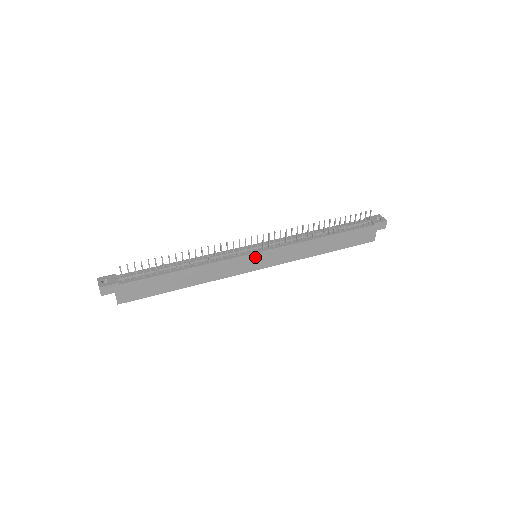
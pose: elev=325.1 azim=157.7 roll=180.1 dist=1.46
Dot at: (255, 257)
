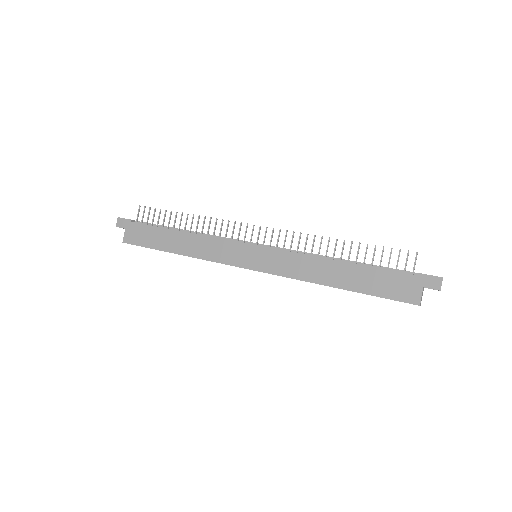
Dot at: (250, 250)
